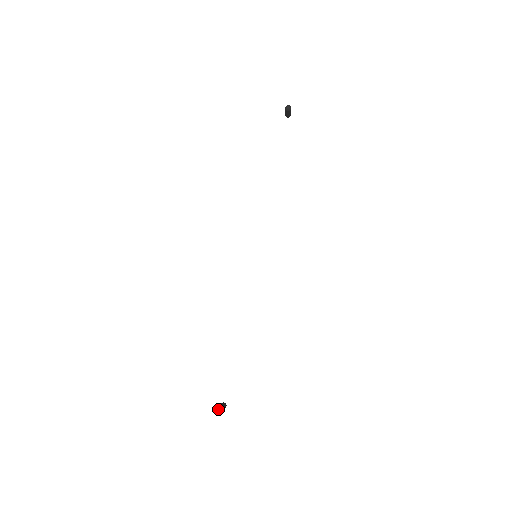
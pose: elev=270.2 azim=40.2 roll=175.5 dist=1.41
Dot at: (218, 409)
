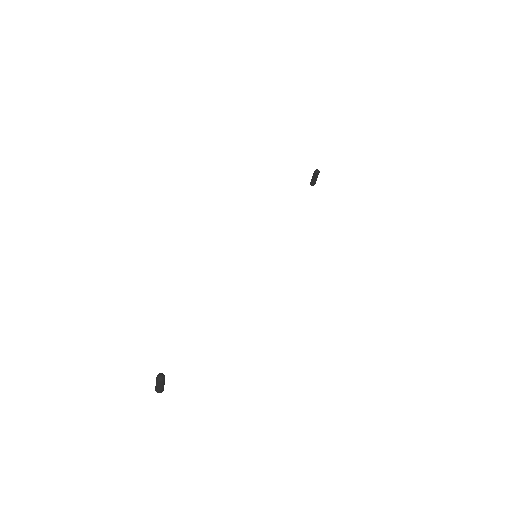
Dot at: (158, 374)
